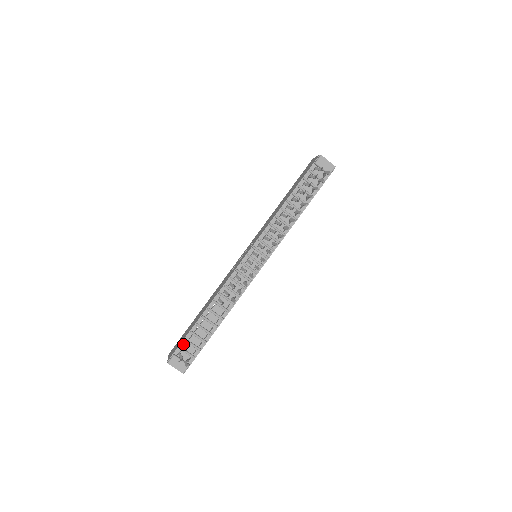
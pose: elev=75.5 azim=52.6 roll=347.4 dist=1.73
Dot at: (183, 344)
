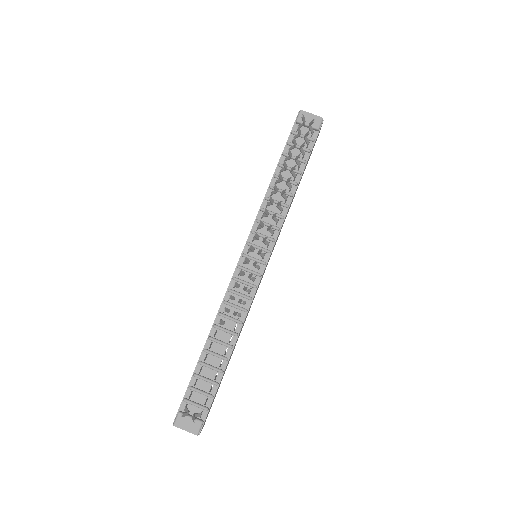
Dot at: (188, 394)
